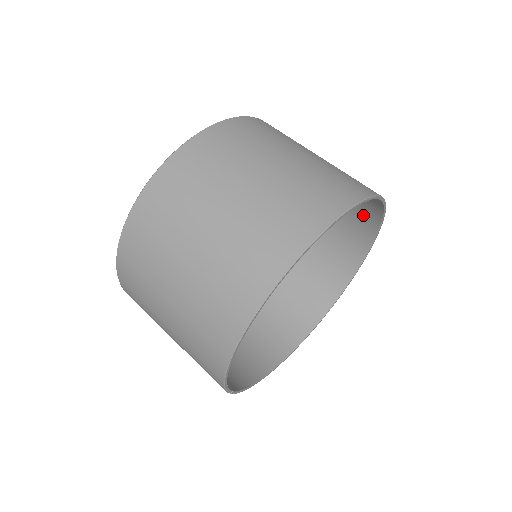
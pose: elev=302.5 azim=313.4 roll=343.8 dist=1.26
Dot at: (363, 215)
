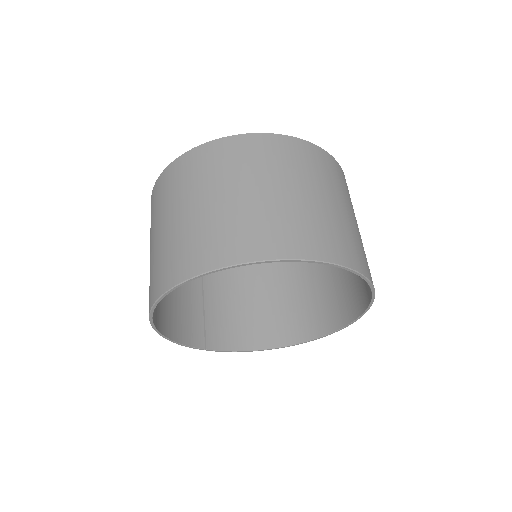
Dot at: occluded
